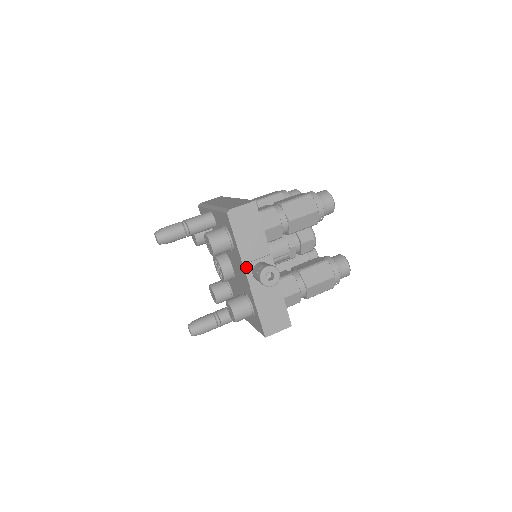
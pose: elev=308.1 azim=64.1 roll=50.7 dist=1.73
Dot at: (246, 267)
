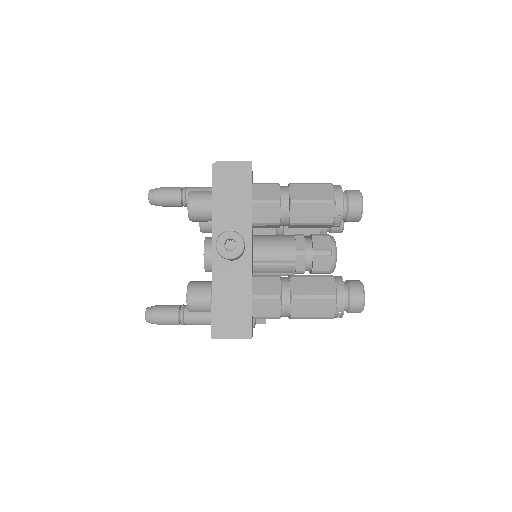
Dot at: (215, 235)
